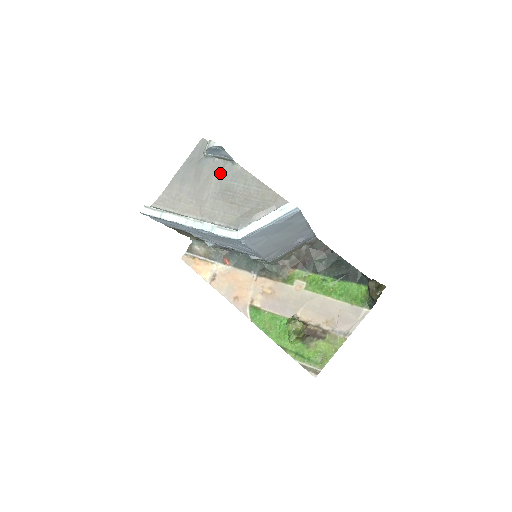
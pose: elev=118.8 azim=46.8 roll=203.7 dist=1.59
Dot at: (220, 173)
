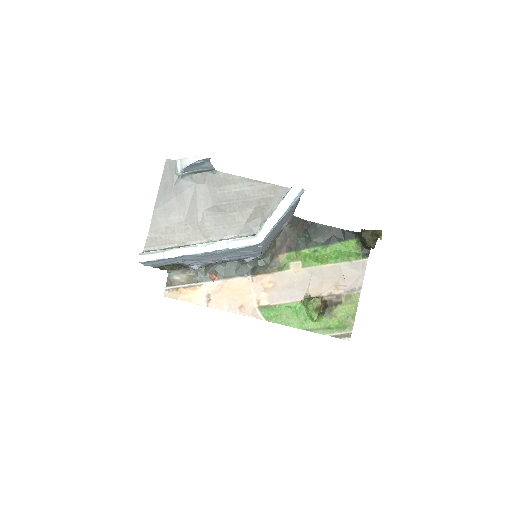
Dot at: (204, 187)
